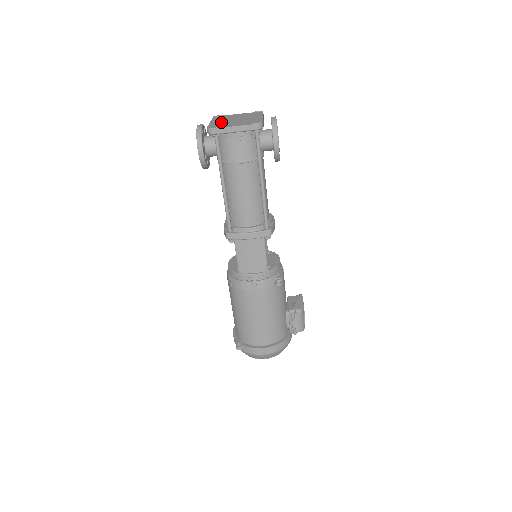
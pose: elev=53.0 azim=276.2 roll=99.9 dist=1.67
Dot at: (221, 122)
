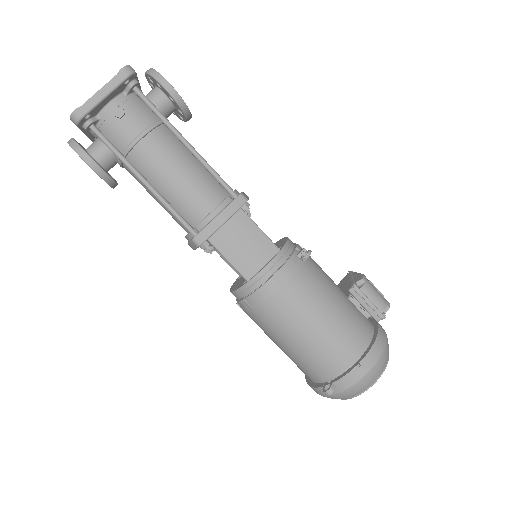
Dot at: occluded
